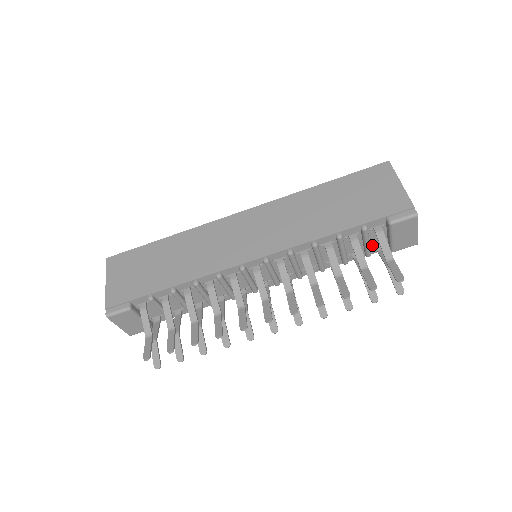
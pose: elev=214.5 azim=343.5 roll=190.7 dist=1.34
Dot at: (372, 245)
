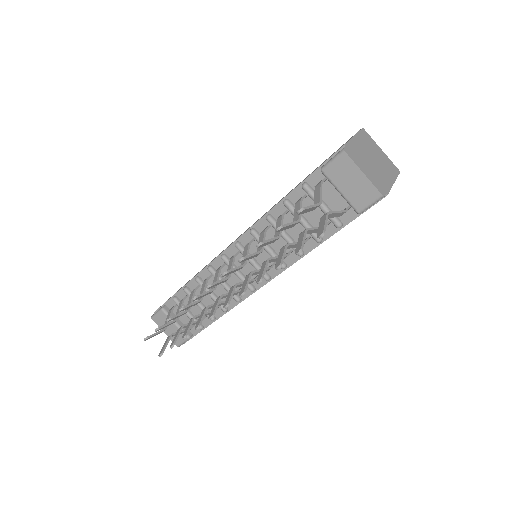
Dot at: occluded
